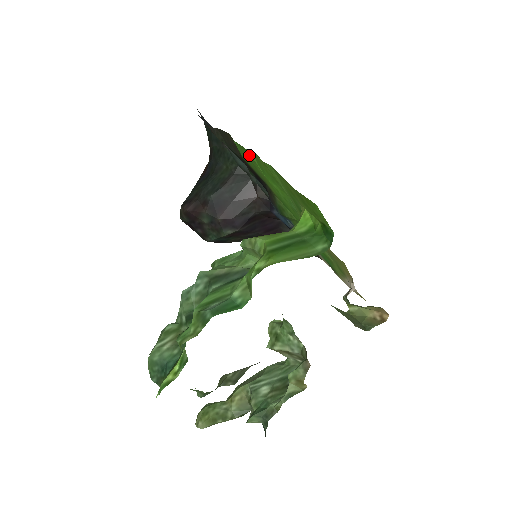
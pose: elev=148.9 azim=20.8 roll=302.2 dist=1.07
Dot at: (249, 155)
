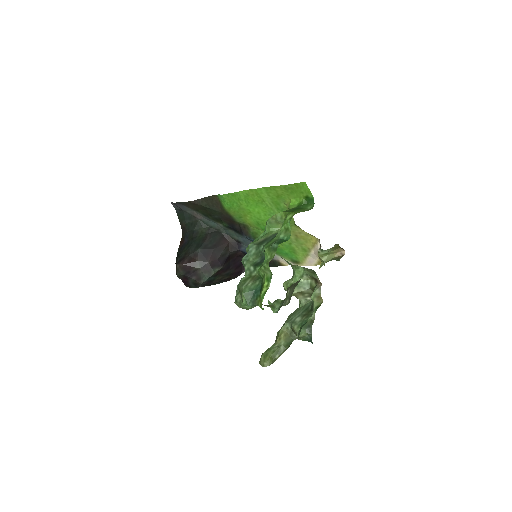
Dot at: (238, 197)
